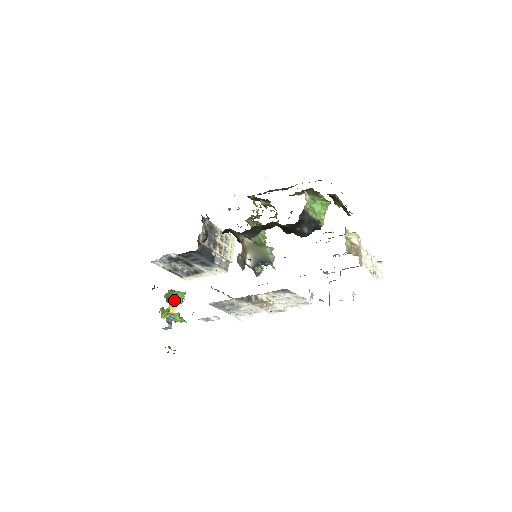
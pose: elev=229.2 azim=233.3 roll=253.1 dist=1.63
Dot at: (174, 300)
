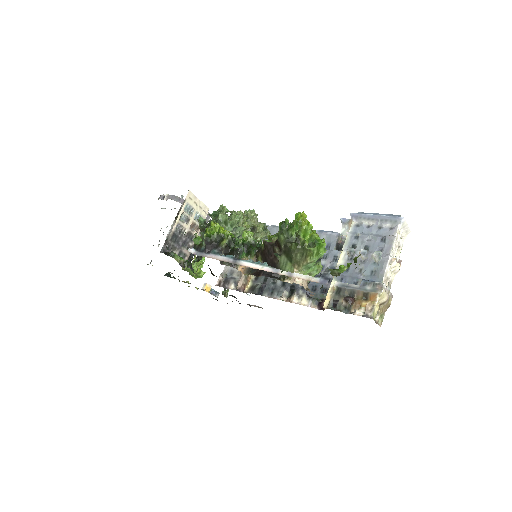
Dot at: occluded
